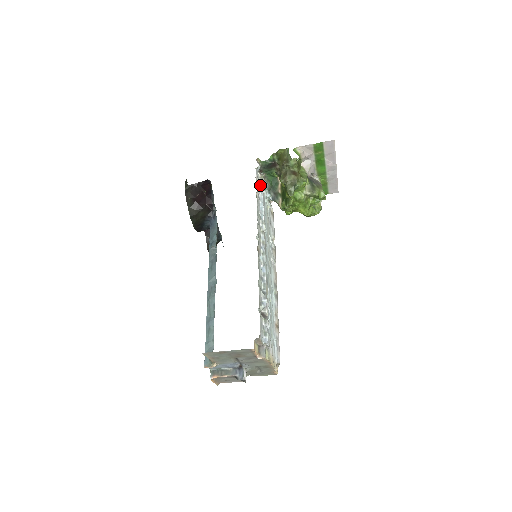
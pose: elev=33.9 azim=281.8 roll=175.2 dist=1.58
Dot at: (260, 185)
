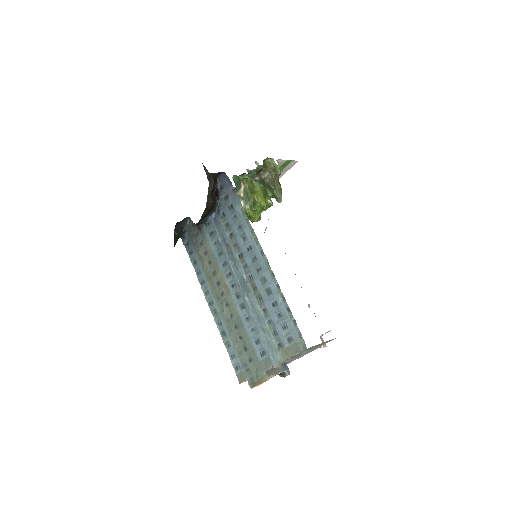
Dot at: occluded
